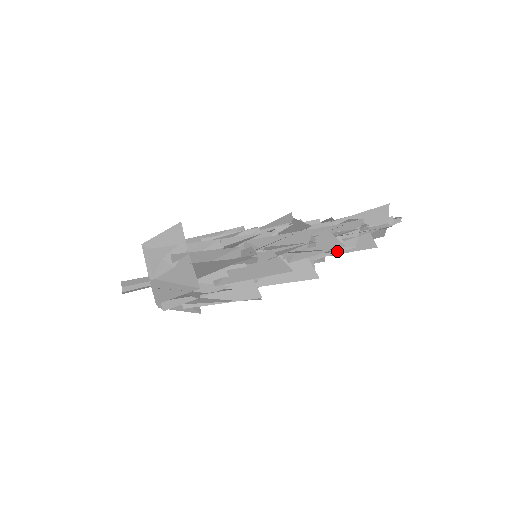
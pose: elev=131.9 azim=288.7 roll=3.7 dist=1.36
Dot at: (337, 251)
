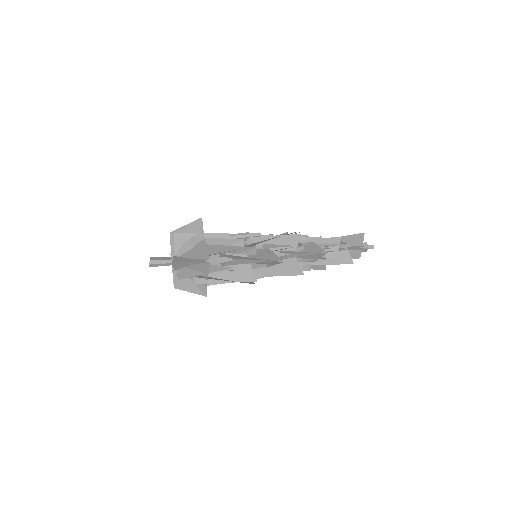
Dot at: (321, 261)
